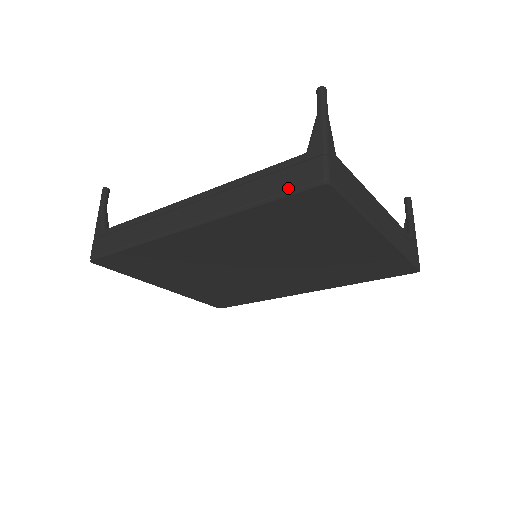
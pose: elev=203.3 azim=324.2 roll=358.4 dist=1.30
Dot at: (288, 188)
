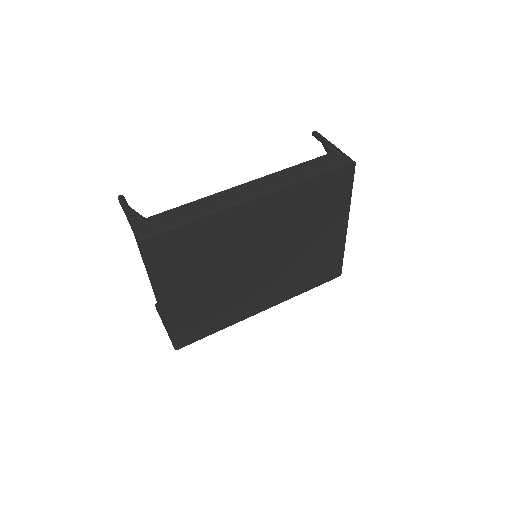
Dot at: (331, 166)
